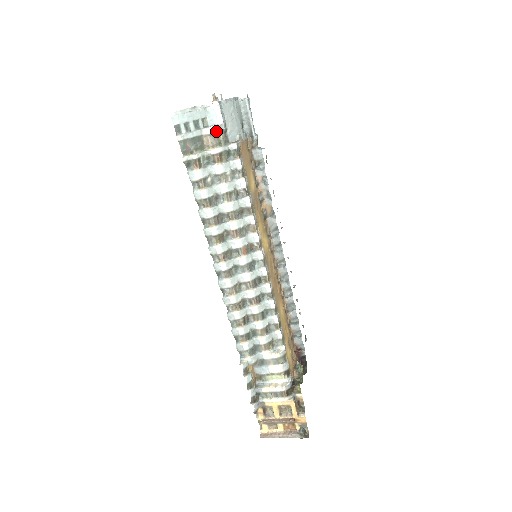
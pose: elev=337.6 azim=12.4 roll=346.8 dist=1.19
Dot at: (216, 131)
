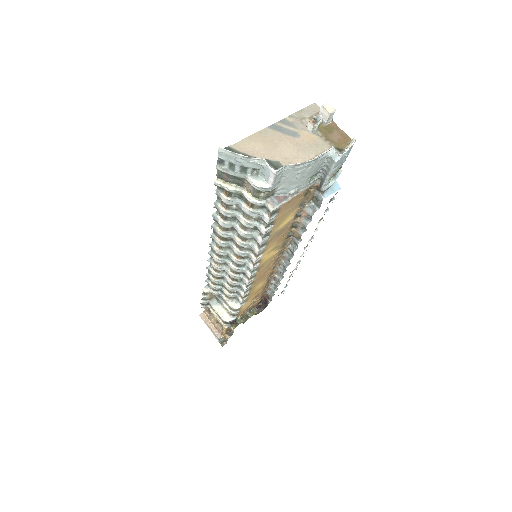
Dot at: (258, 189)
